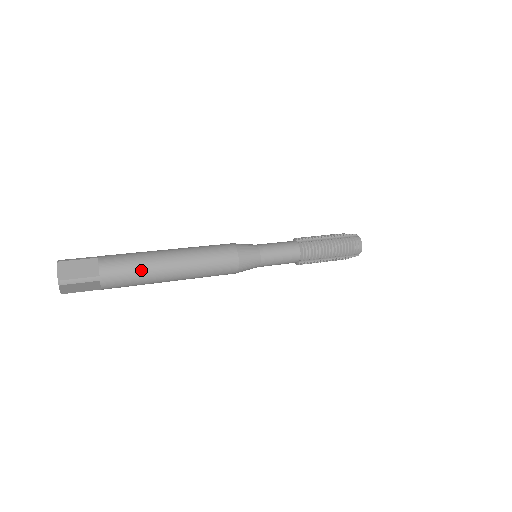
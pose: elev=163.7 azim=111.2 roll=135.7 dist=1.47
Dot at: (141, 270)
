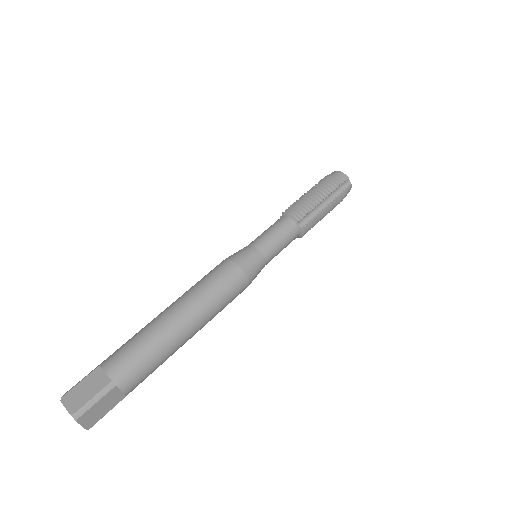
Dot at: occluded
